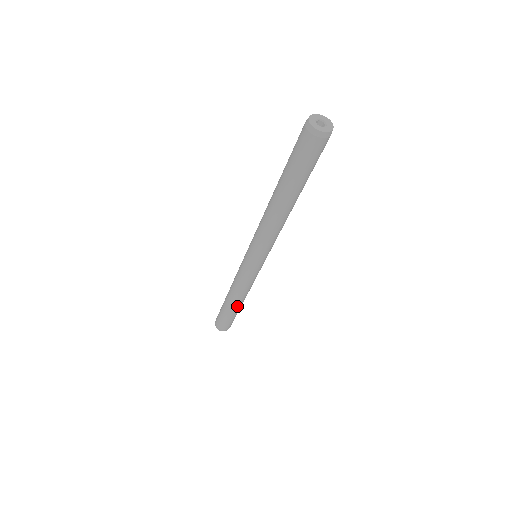
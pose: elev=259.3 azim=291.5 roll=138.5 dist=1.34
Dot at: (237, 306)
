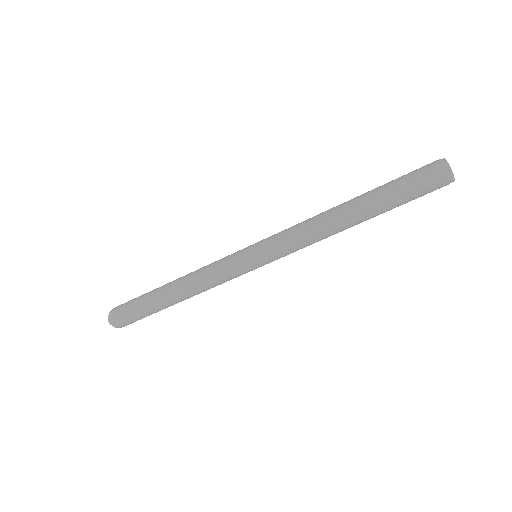
Dot at: (173, 301)
